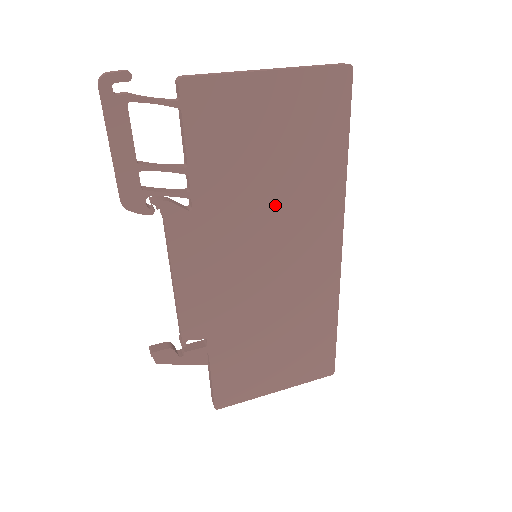
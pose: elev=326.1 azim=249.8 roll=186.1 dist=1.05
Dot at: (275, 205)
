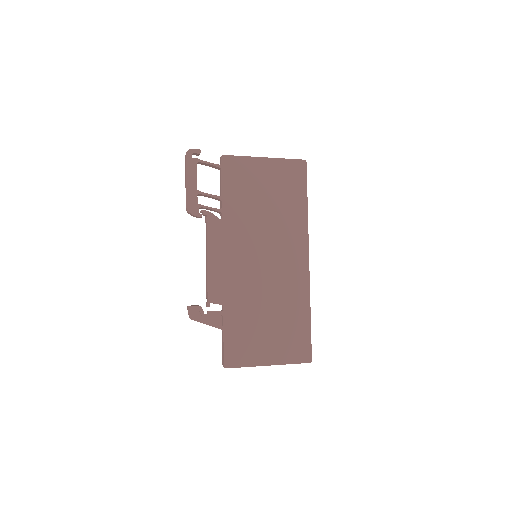
Dot at: (267, 225)
